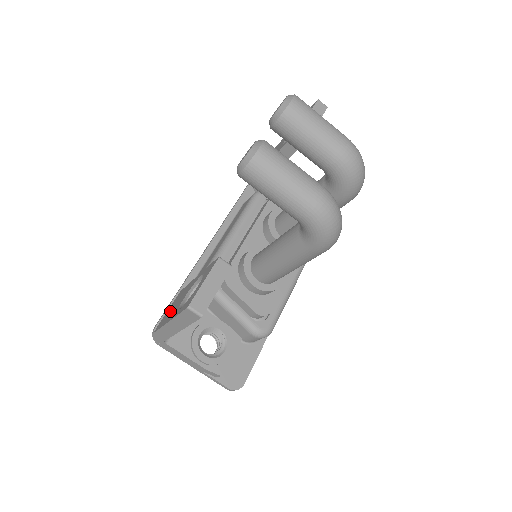
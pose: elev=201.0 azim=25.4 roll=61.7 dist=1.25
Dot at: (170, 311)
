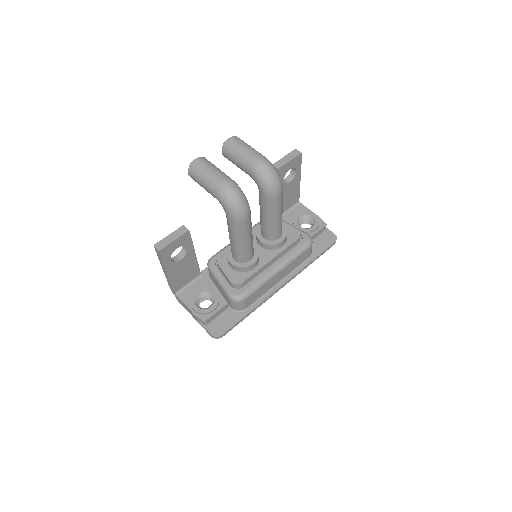
Dot at: occluded
